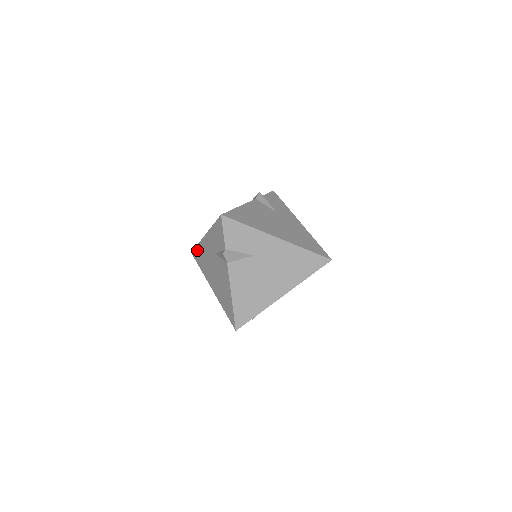
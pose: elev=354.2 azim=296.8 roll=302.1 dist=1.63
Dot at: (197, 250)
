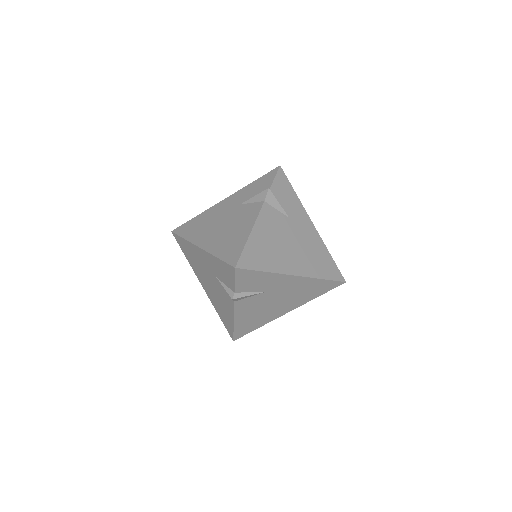
Dot at: (183, 242)
